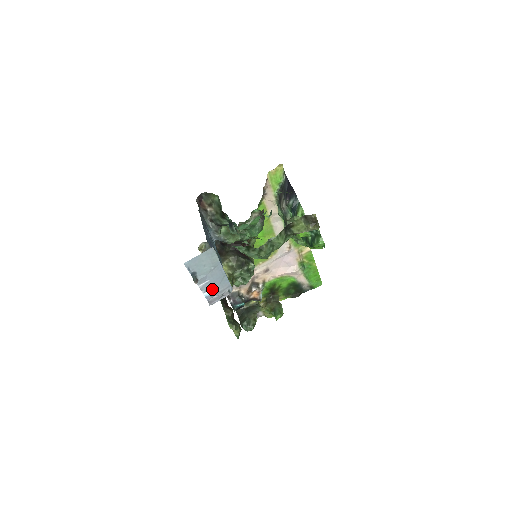
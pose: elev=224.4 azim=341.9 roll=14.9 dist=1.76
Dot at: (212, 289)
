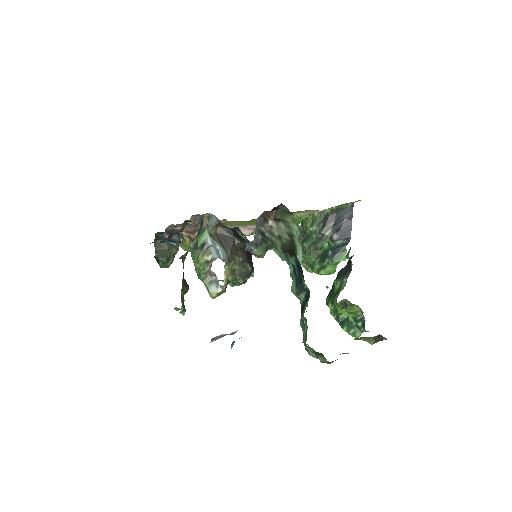
Dot at: occluded
